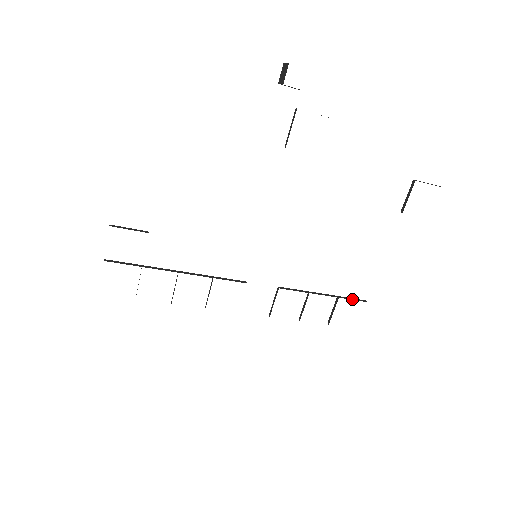
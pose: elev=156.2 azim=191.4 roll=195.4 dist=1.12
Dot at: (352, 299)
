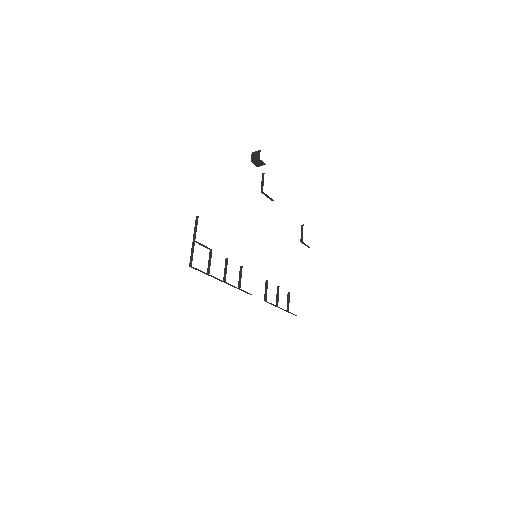
Dot at: occluded
